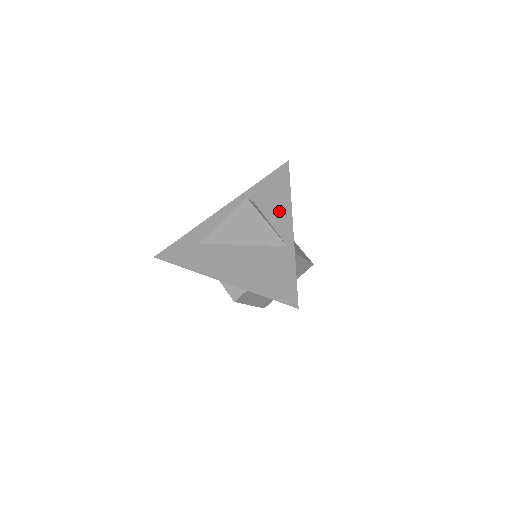
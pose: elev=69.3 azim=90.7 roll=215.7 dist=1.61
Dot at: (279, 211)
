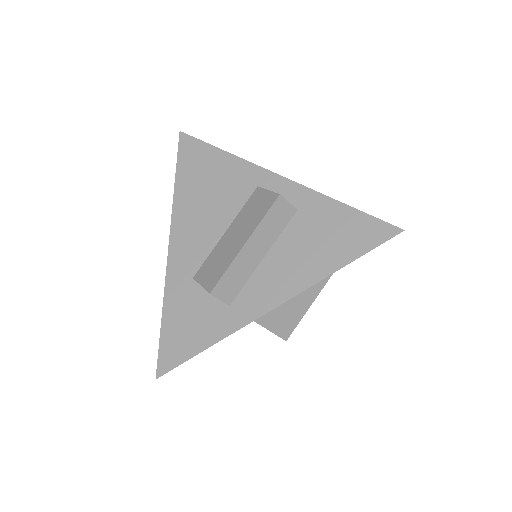
Dot at: occluded
